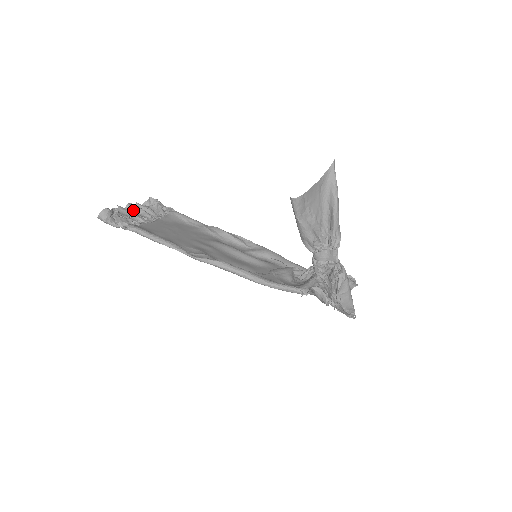
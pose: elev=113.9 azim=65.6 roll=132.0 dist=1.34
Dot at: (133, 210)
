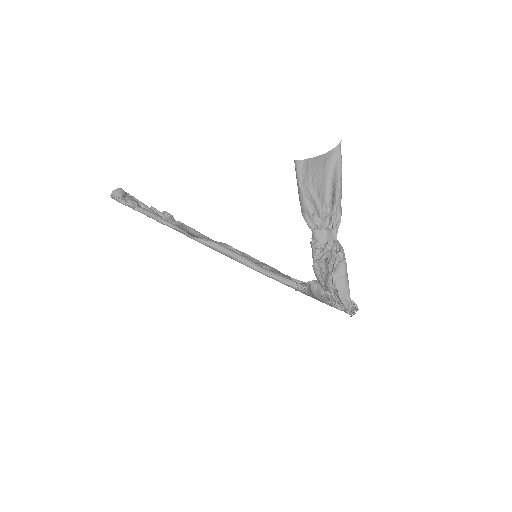
Dot at: occluded
